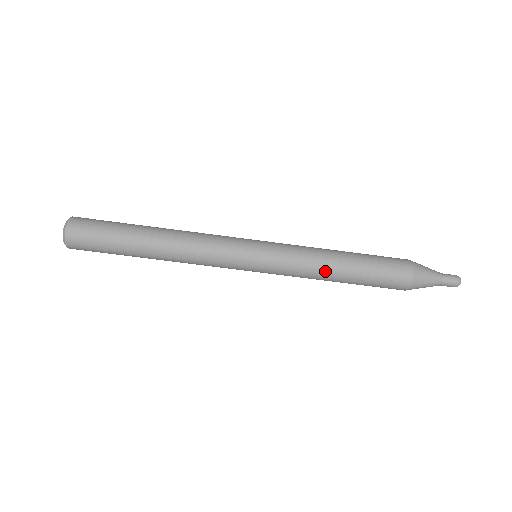
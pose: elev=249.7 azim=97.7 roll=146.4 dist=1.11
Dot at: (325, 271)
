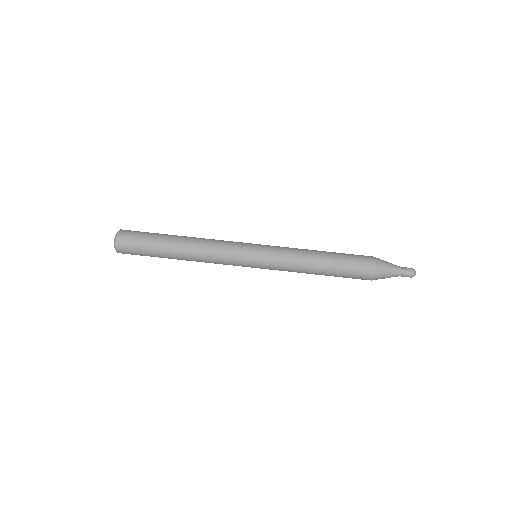
Dot at: (308, 259)
